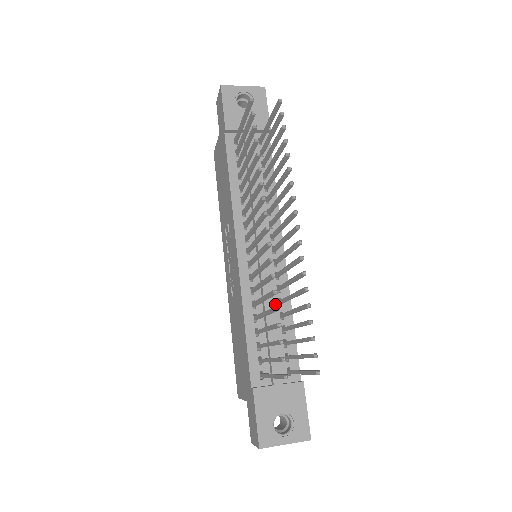
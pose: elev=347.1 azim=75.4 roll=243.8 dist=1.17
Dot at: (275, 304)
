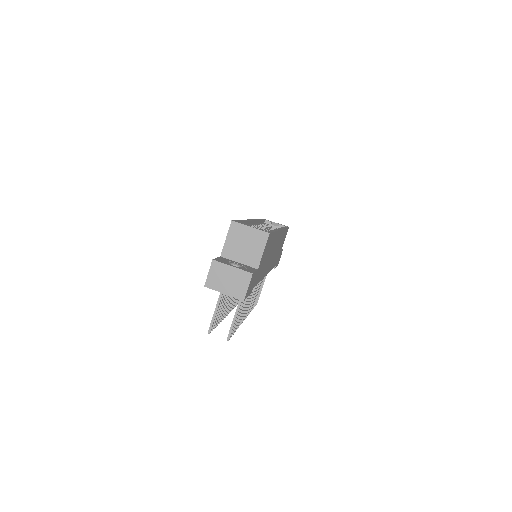
Dot at: occluded
